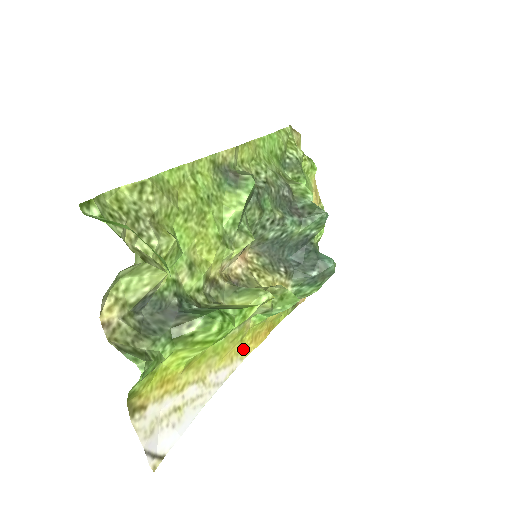
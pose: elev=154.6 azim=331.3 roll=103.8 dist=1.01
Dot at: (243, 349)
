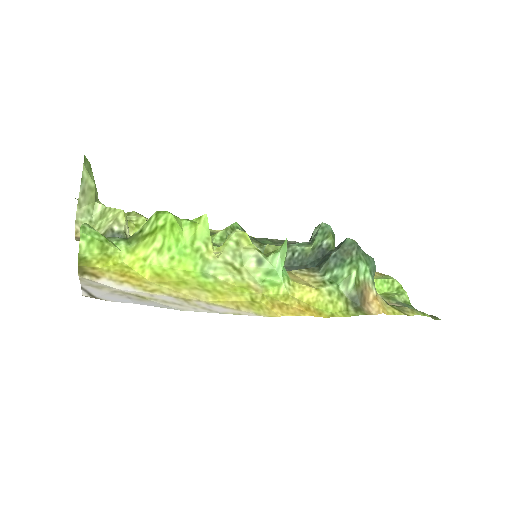
Dot at: (259, 309)
